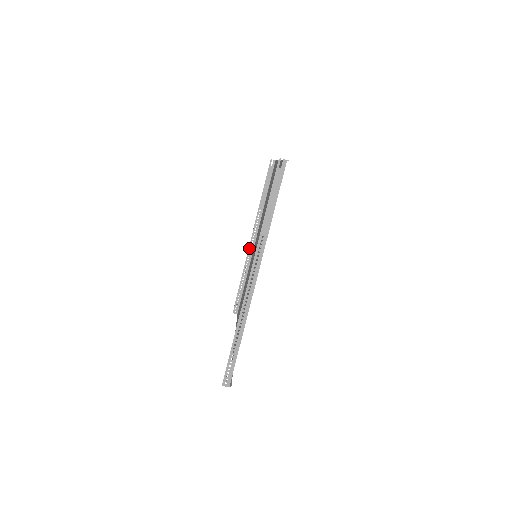
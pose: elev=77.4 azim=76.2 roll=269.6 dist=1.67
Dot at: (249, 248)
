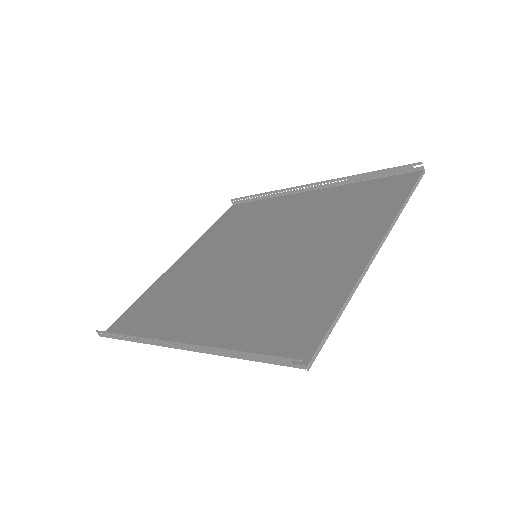
Dot at: (298, 187)
